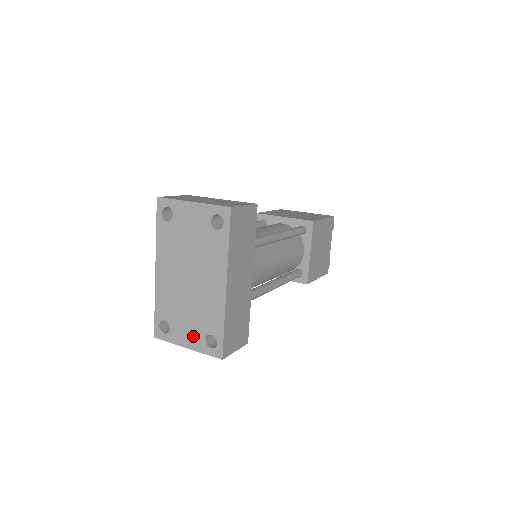
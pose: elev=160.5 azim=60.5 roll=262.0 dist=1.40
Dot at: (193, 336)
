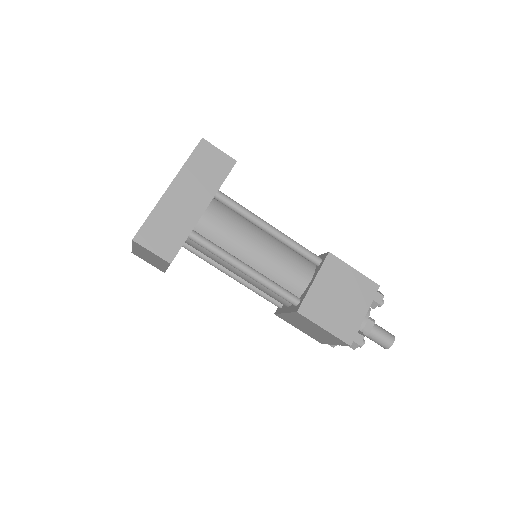
Dot at: occluded
